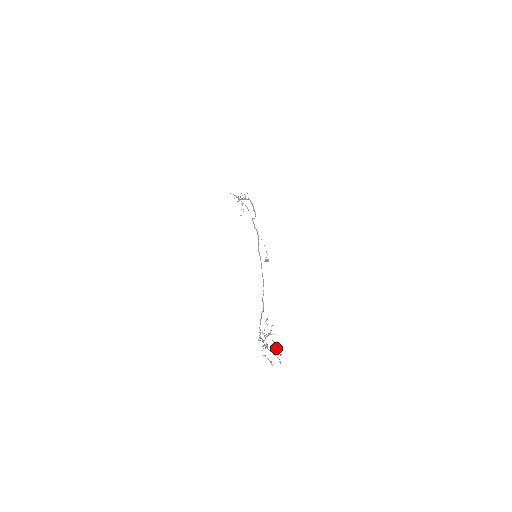
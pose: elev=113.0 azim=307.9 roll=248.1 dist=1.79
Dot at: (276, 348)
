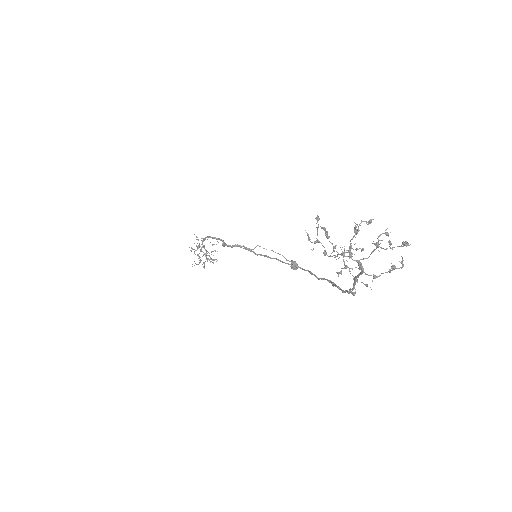
Dot at: occluded
